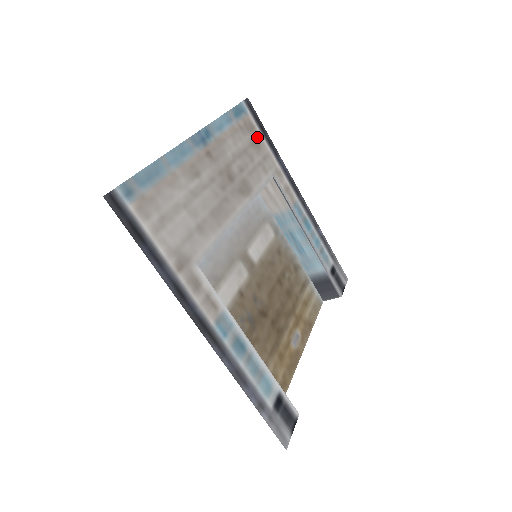
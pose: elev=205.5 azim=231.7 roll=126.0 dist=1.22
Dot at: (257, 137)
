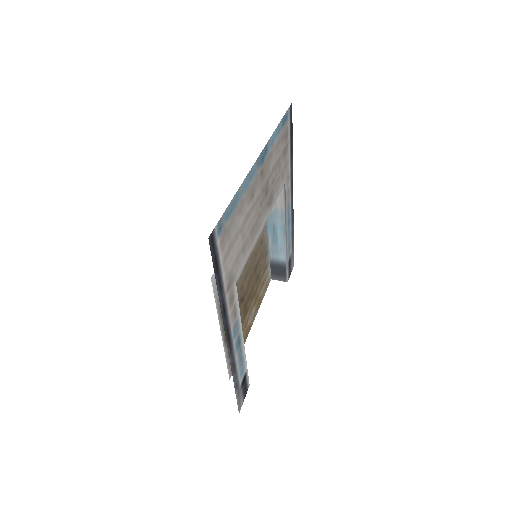
Dot at: (287, 144)
